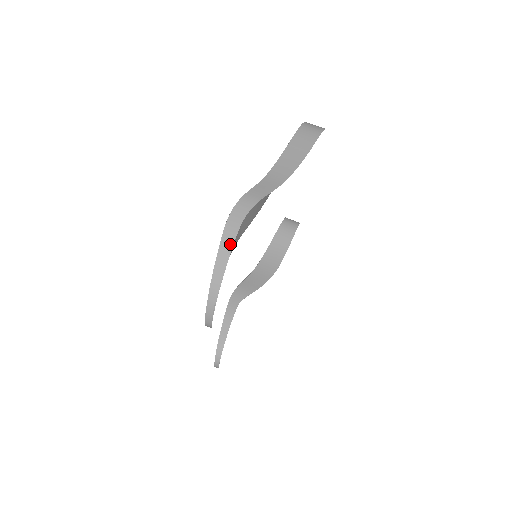
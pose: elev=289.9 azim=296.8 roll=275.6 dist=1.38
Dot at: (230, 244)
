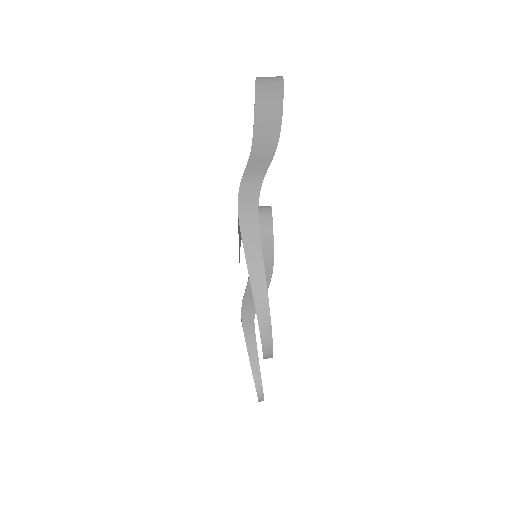
Dot at: (257, 244)
